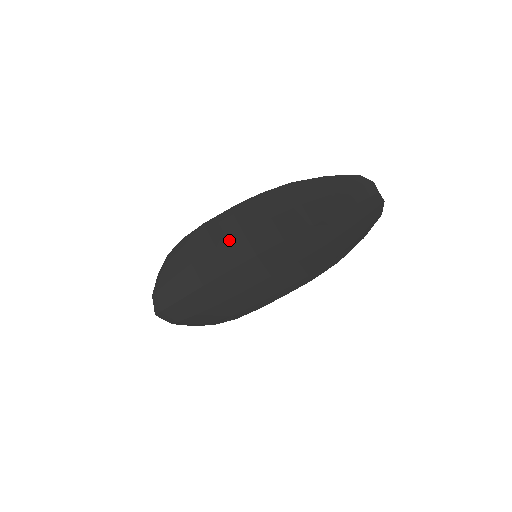
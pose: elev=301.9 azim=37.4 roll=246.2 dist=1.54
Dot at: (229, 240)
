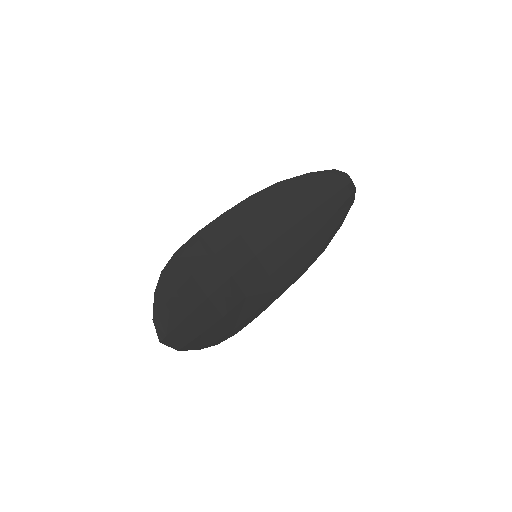
Dot at: (227, 244)
